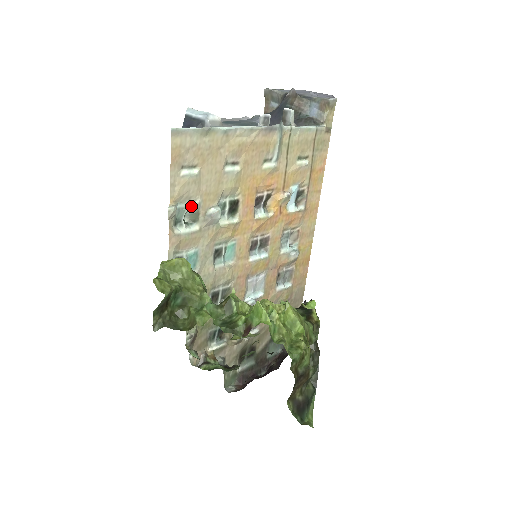
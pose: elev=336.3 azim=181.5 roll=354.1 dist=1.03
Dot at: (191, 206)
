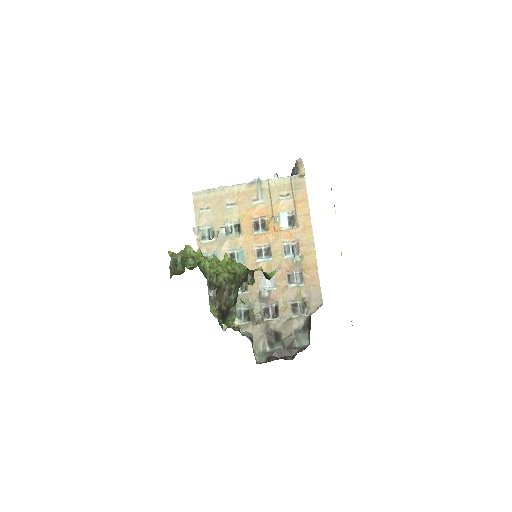
Dot at: (210, 228)
